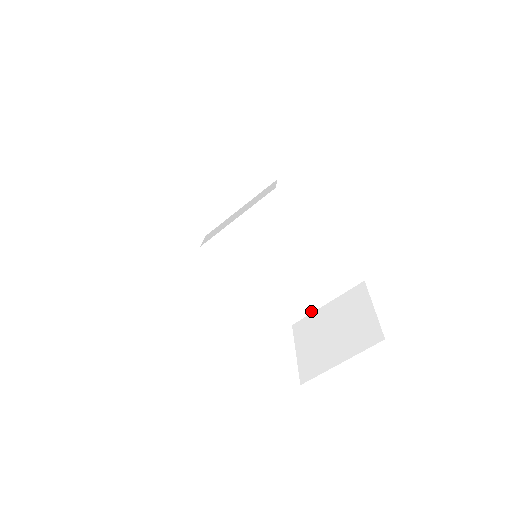
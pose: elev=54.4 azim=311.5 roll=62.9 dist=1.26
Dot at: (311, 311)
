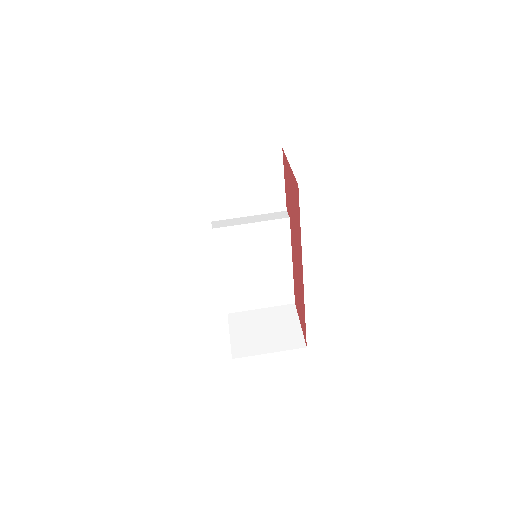
Dot at: (248, 309)
